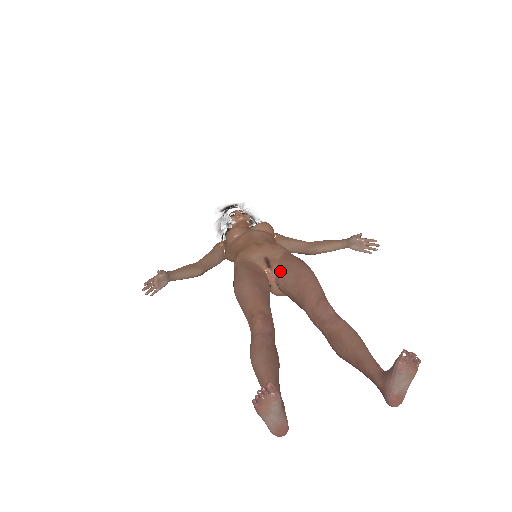
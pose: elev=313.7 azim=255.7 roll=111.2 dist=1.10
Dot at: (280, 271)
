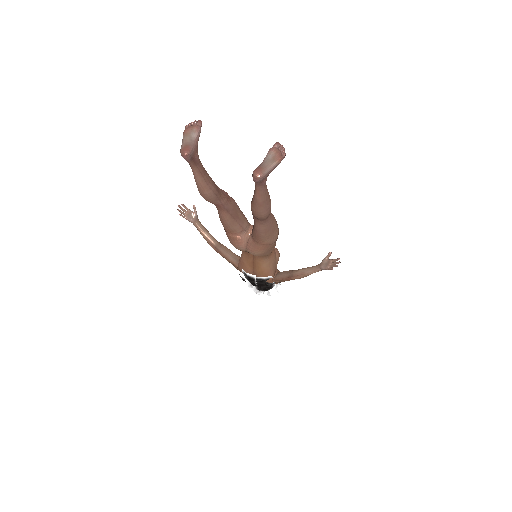
Dot at: occluded
